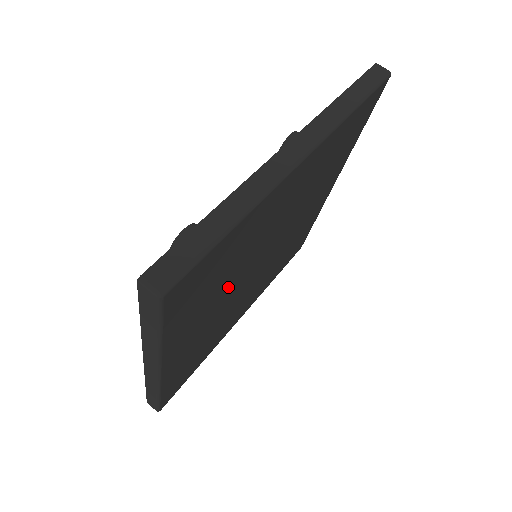
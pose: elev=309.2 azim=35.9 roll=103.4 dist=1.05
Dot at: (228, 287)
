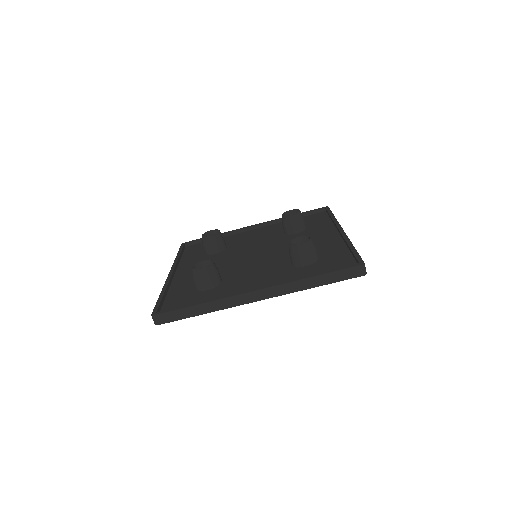
Dot at: occluded
